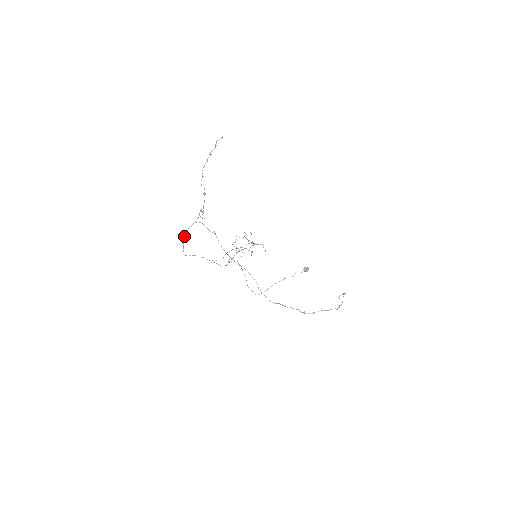
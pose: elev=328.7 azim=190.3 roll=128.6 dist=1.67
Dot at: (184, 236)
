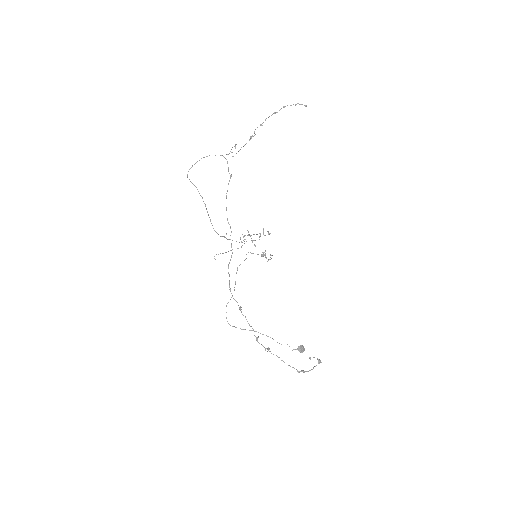
Dot at: (201, 158)
